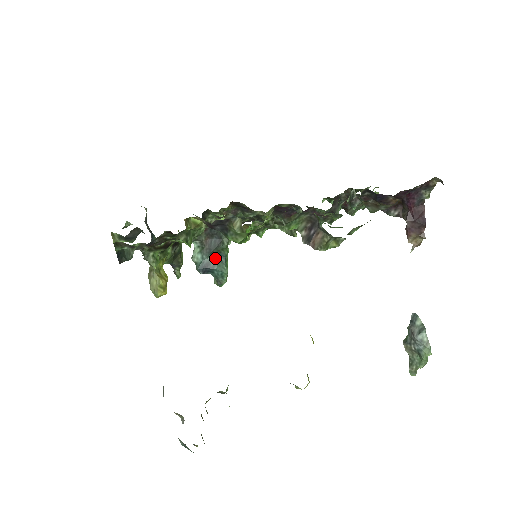
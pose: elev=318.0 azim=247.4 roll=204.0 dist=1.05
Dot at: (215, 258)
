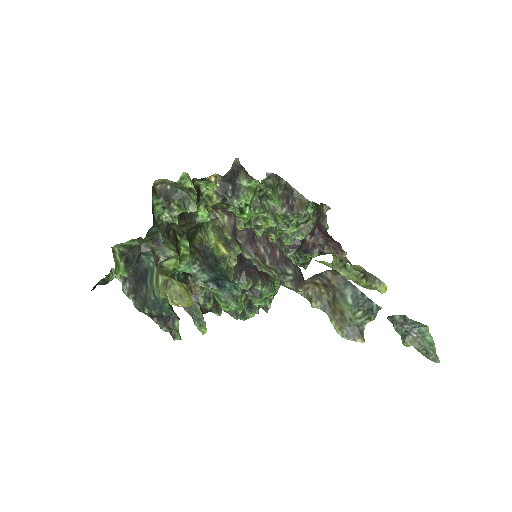
Dot at: (219, 276)
